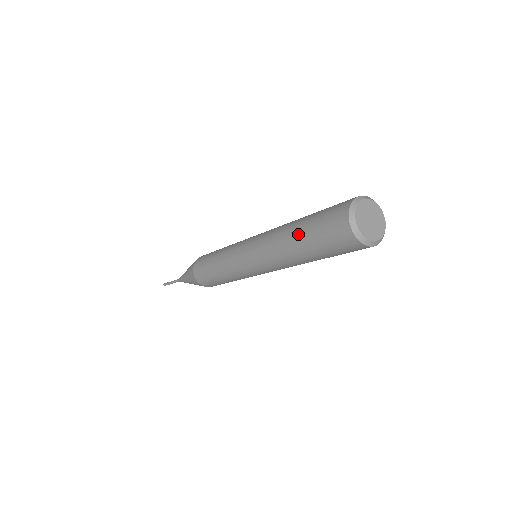
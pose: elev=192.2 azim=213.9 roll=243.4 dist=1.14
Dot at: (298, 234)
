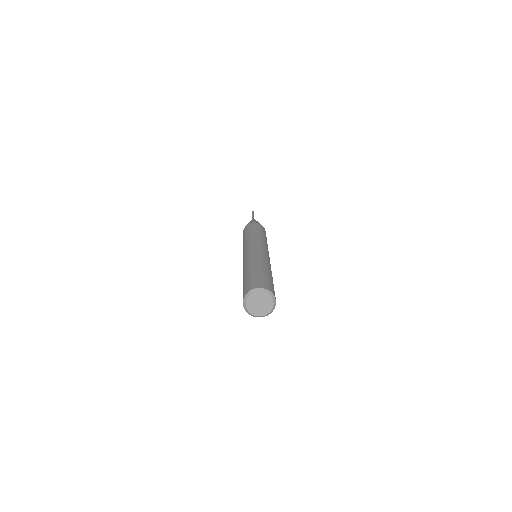
Dot at: occluded
